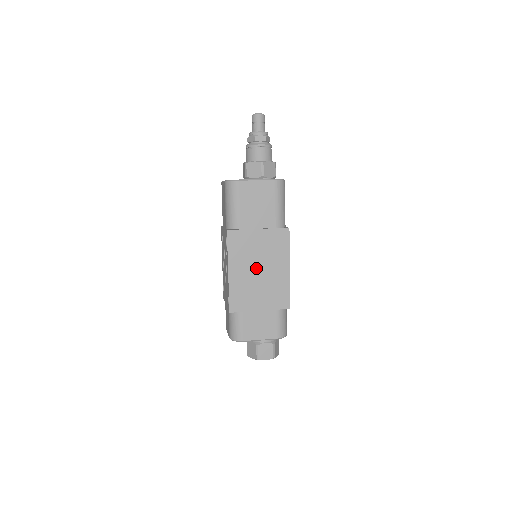
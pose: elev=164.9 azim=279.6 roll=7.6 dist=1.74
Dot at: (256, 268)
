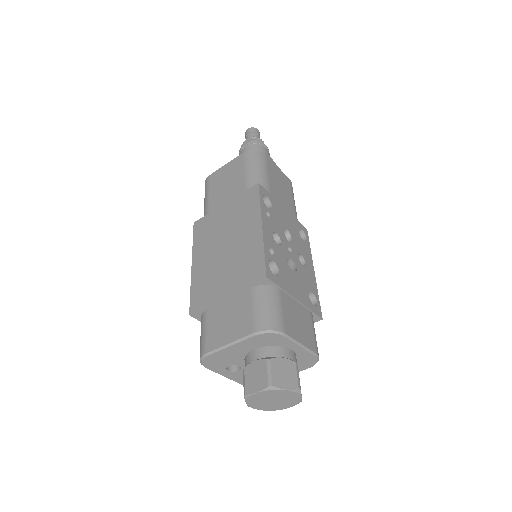
Dot at: (222, 246)
